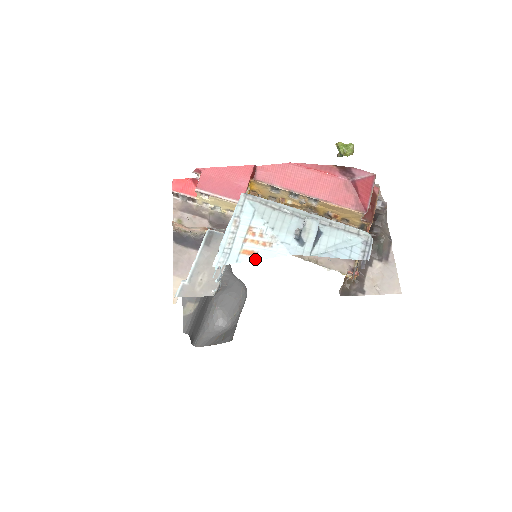
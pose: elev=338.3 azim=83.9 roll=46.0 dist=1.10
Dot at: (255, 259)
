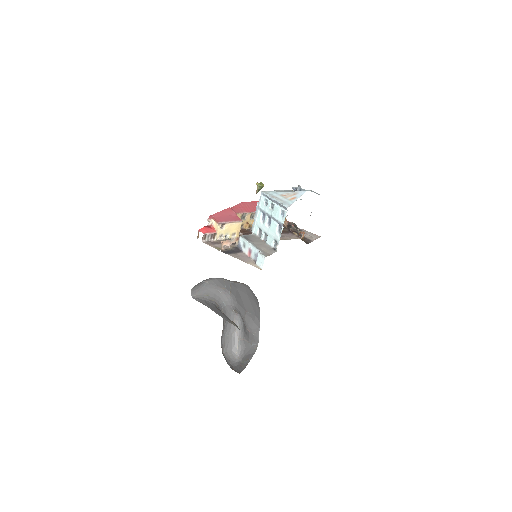
Dot at: occluded
